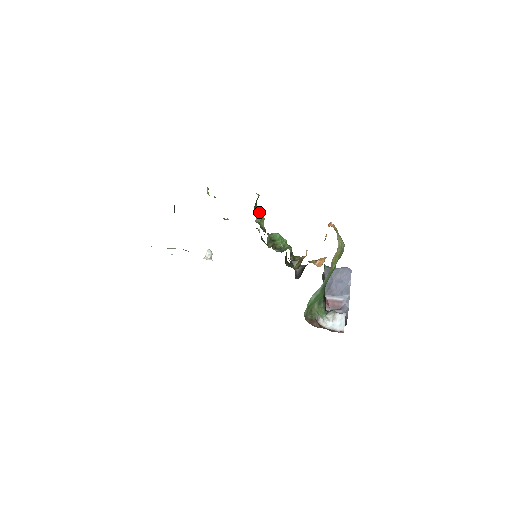
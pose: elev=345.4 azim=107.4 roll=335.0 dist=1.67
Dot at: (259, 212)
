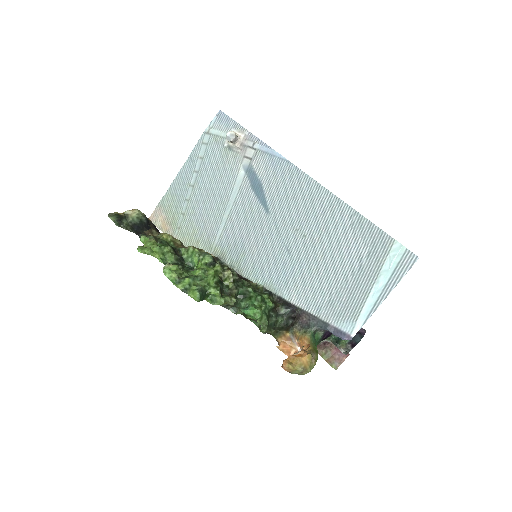
Dot at: (215, 294)
